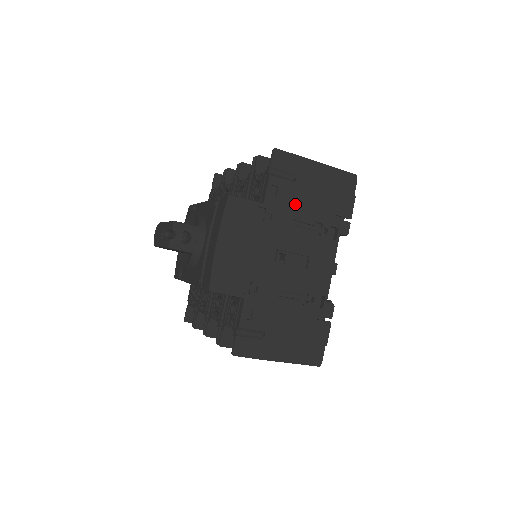
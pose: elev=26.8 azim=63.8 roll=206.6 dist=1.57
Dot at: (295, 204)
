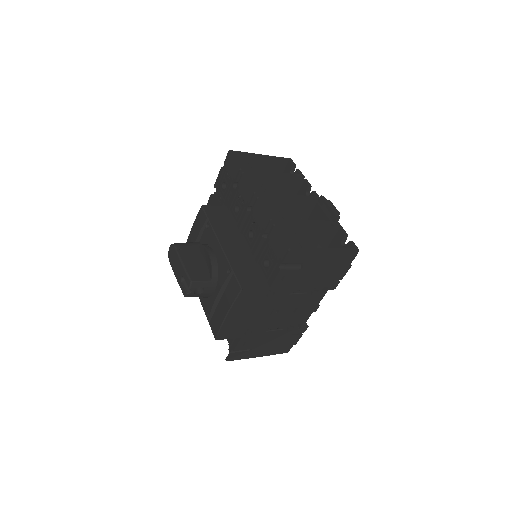
Dot at: (297, 282)
